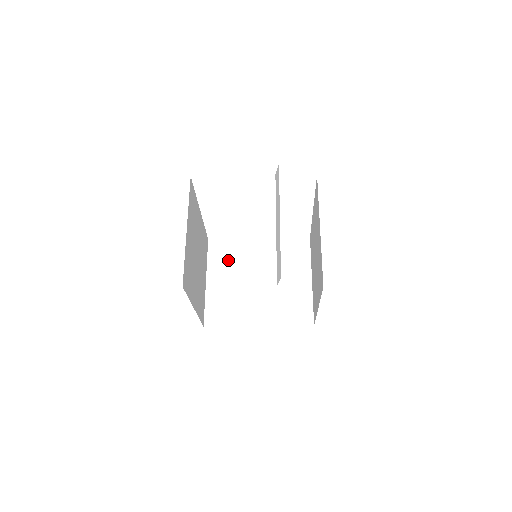
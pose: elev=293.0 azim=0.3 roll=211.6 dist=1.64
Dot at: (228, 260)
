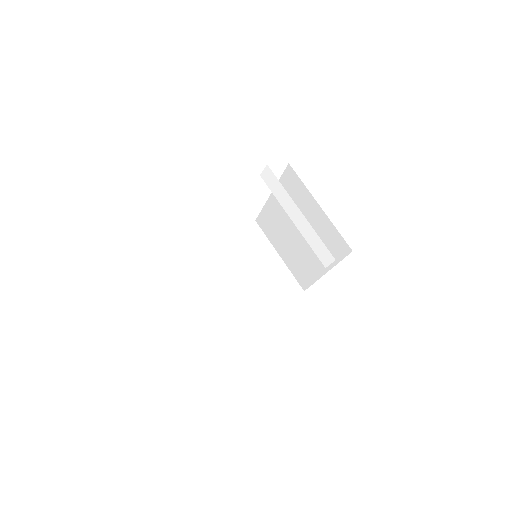
Dot at: (202, 275)
